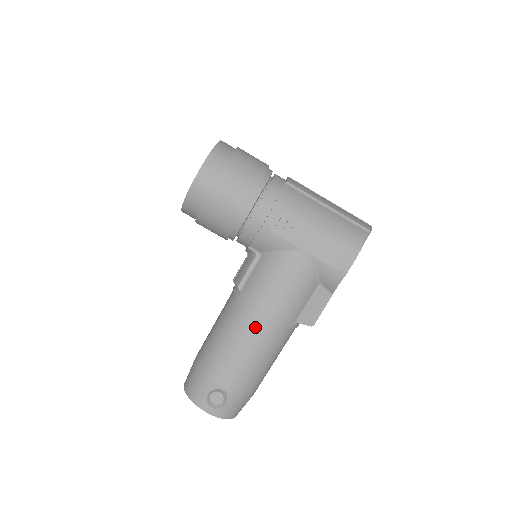
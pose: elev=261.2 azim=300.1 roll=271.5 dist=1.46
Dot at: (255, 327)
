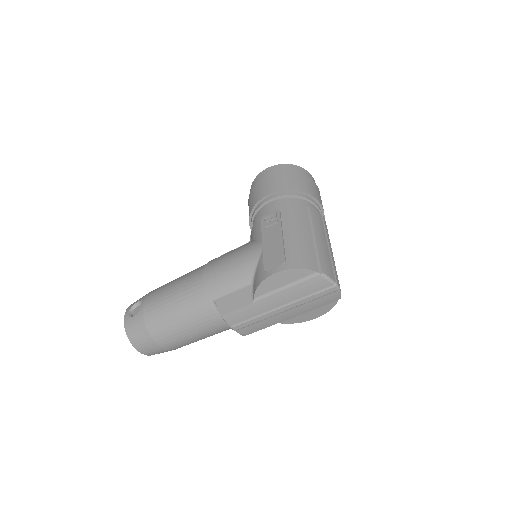
Dot at: (194, 276)
